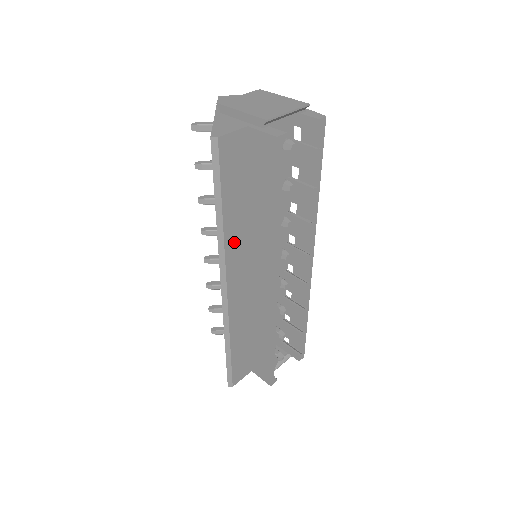
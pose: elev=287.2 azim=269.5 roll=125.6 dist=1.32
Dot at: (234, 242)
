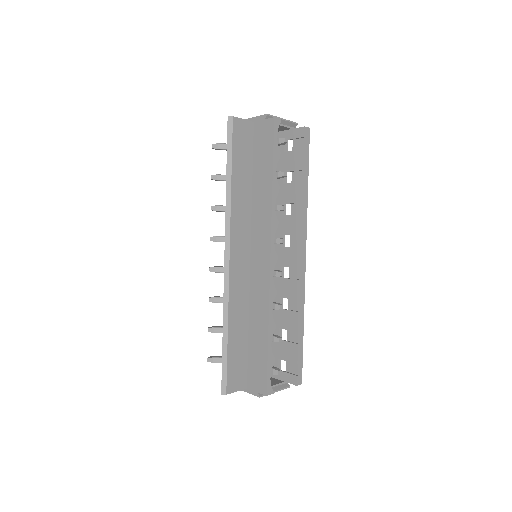
Dot at: (239, 213)
